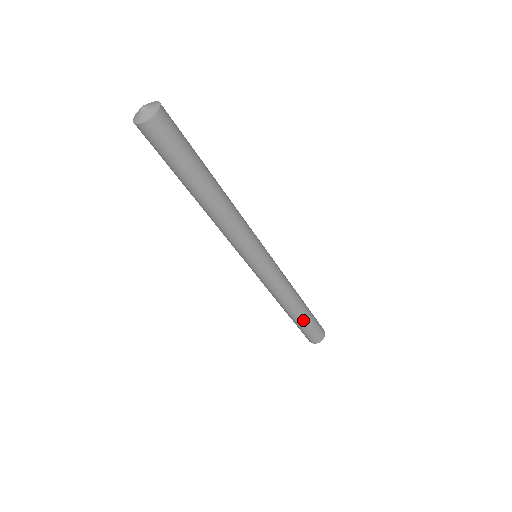
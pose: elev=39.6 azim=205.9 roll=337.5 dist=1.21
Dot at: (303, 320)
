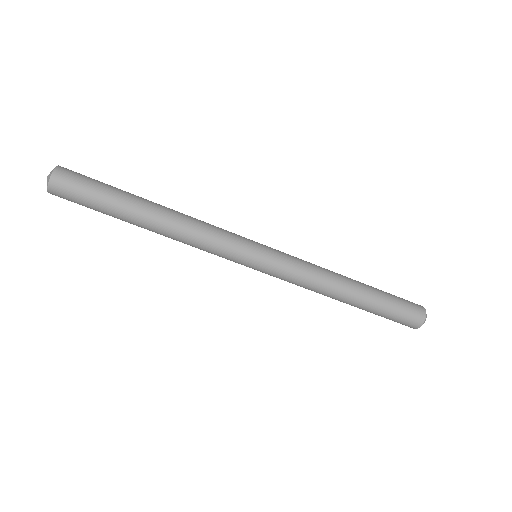
Dot at: (368, 308)
